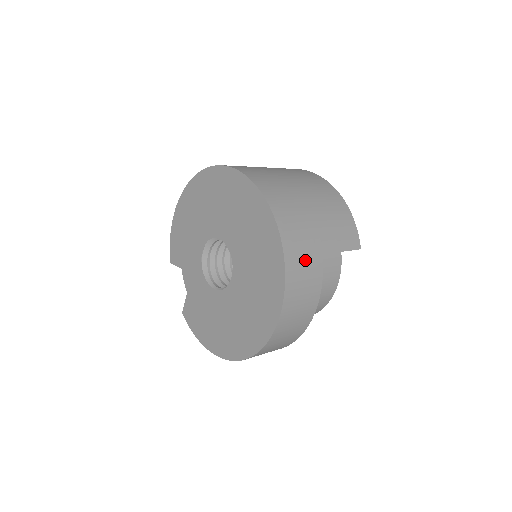
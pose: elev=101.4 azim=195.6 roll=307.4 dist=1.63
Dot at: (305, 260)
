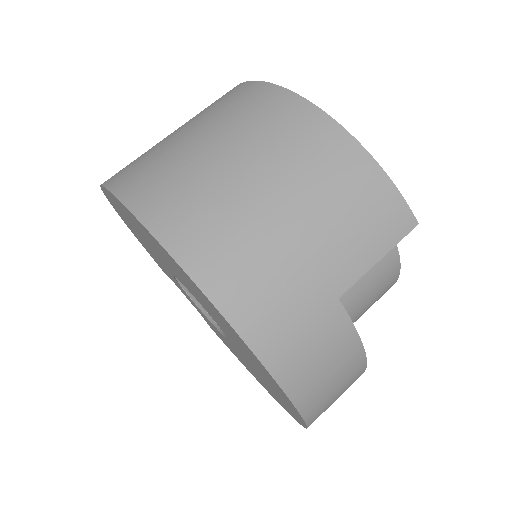
Dot at: (307, 335)
